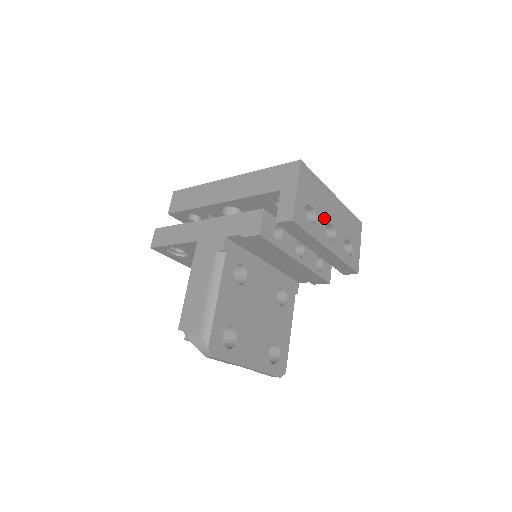
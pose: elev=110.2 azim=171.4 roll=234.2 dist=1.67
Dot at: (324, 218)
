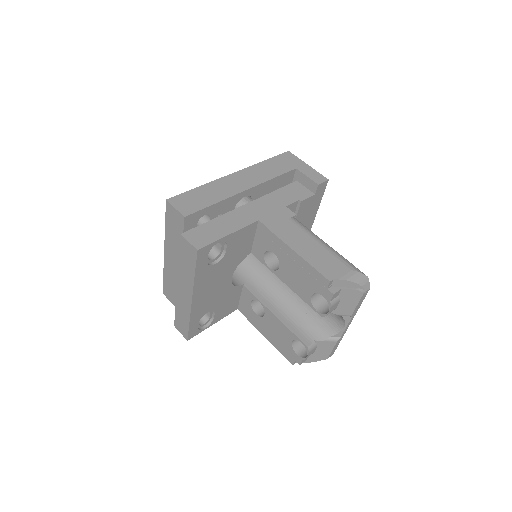
Dot at: occluded
